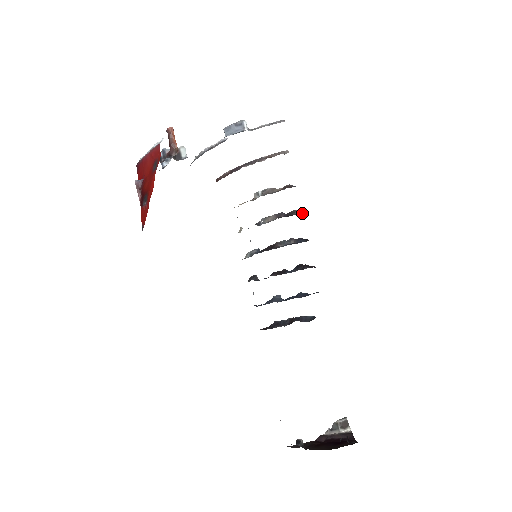
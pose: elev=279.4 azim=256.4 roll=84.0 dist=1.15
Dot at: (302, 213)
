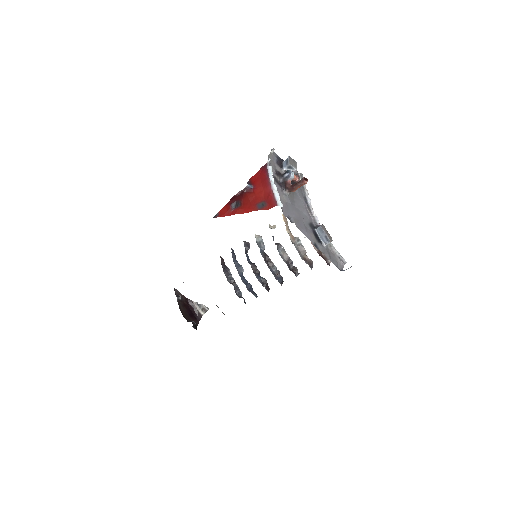
Dot at: occluded
